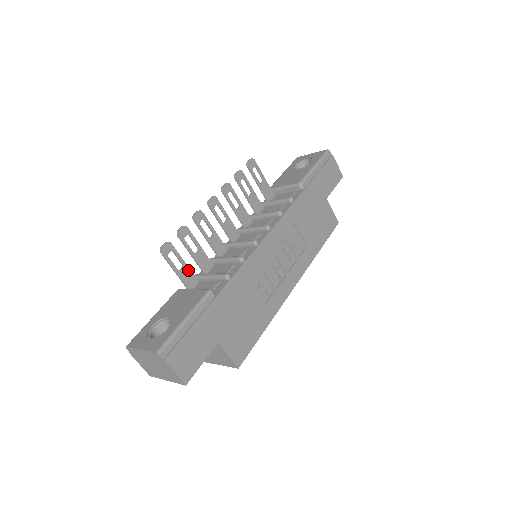
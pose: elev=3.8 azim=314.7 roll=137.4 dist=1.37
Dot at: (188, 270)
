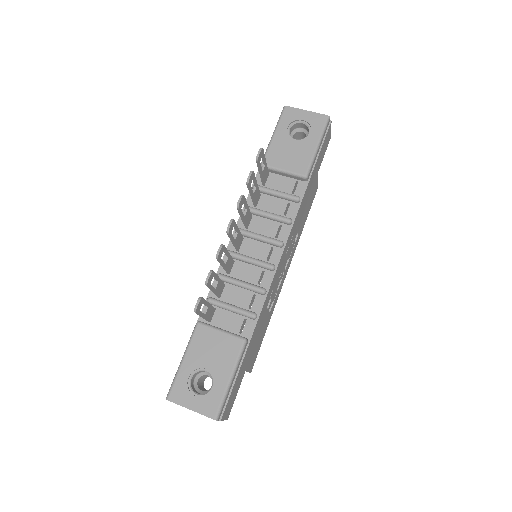
Dot at: (210, 307)
